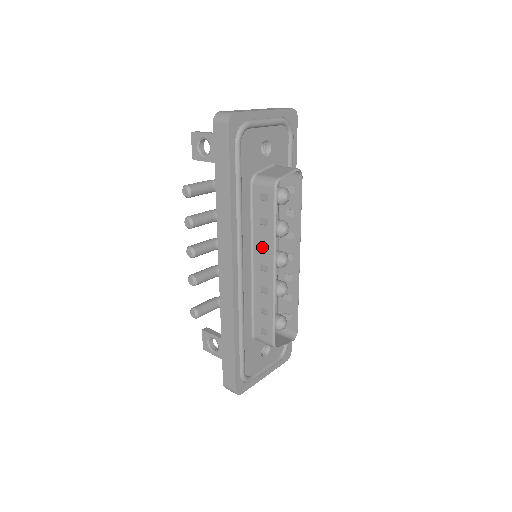
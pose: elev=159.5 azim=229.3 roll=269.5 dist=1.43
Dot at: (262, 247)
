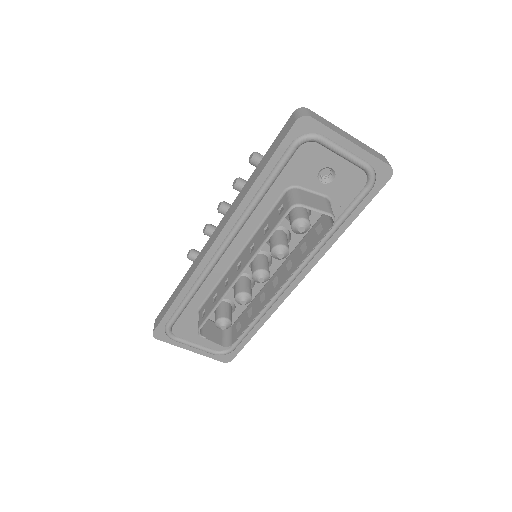
Dot at: (252, 248)
